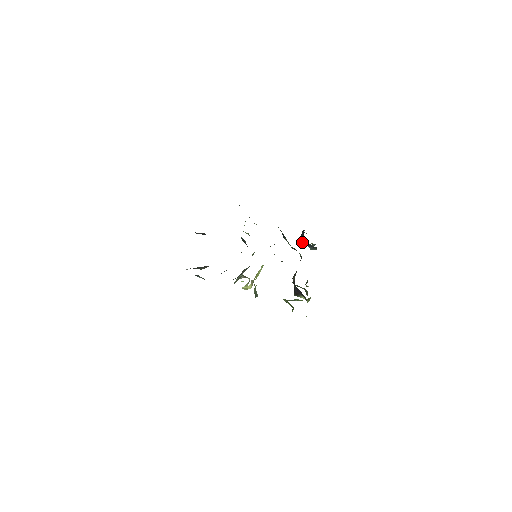
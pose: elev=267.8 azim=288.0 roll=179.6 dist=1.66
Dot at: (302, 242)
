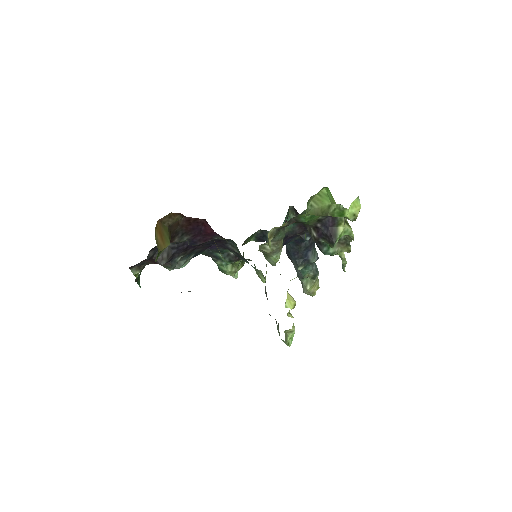
Dot at: (299, 263)
